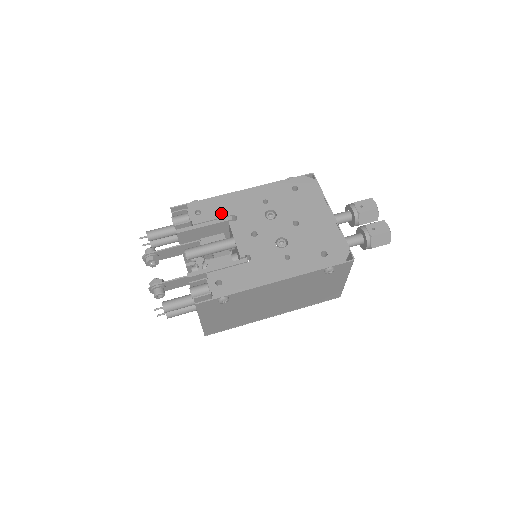
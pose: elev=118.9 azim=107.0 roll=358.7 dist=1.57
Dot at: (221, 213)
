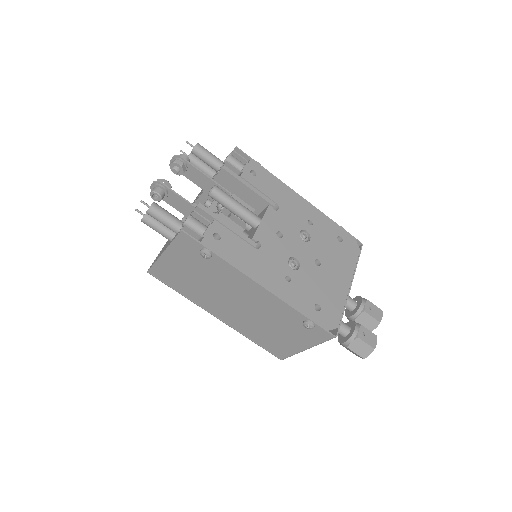
Dot at: (270, 193)
